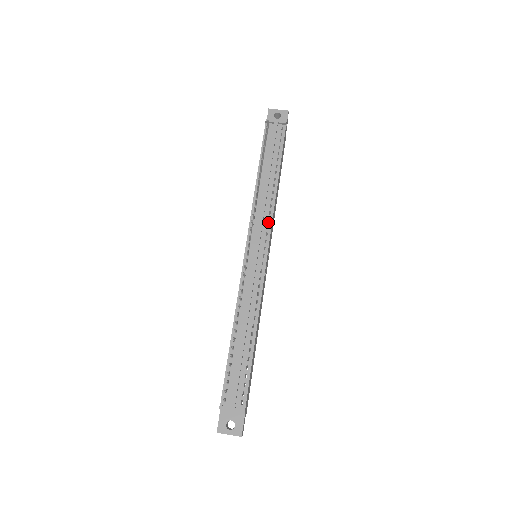
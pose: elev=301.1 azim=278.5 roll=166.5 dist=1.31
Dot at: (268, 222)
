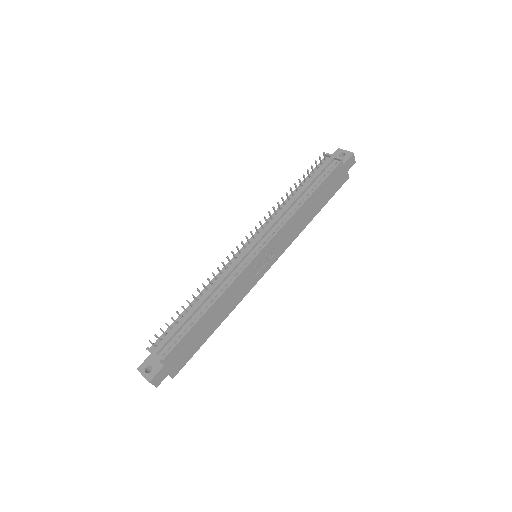
Dot at: (276, 230)
